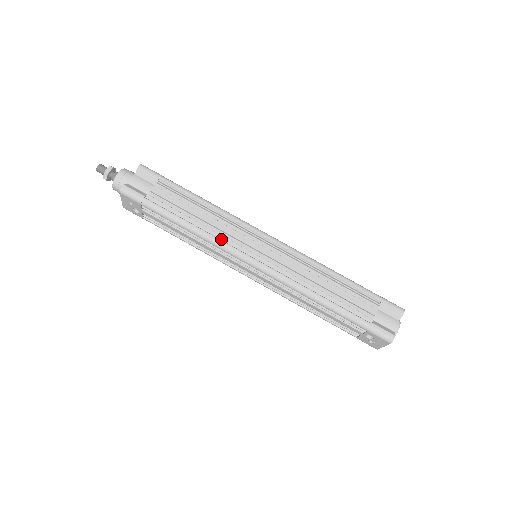
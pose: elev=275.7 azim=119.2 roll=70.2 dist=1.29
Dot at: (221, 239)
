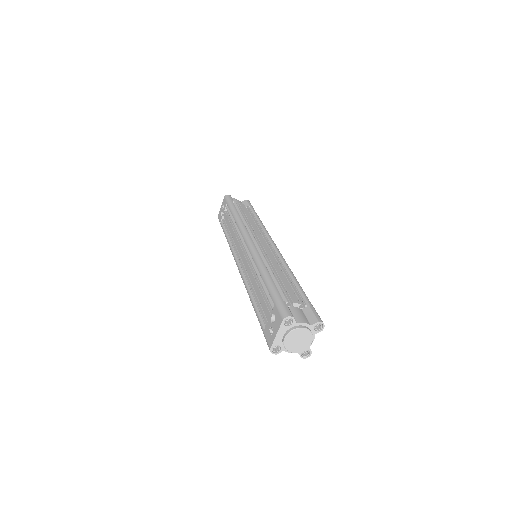
Dot at: (246, 227)
